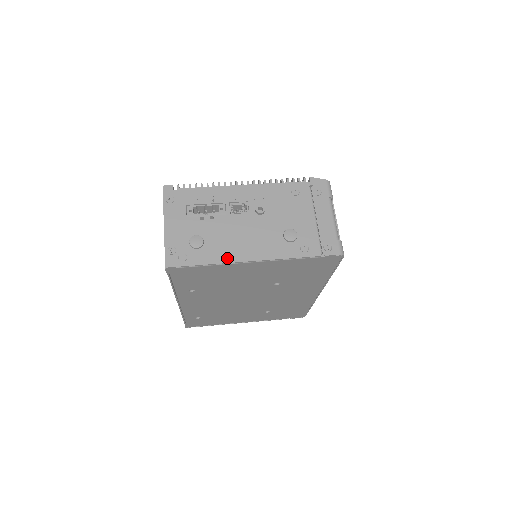
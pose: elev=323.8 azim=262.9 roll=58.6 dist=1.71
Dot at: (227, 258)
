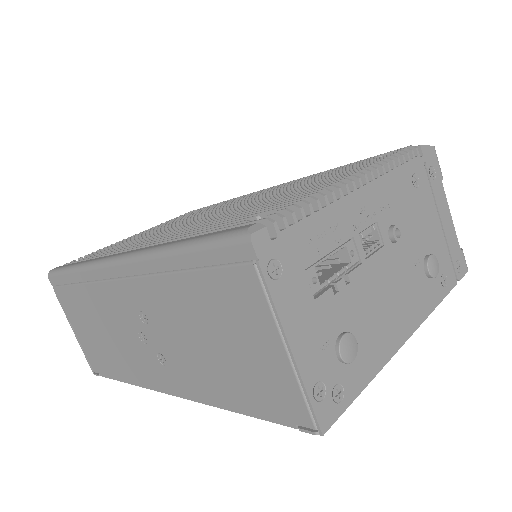
Dot at: (387, 352)
